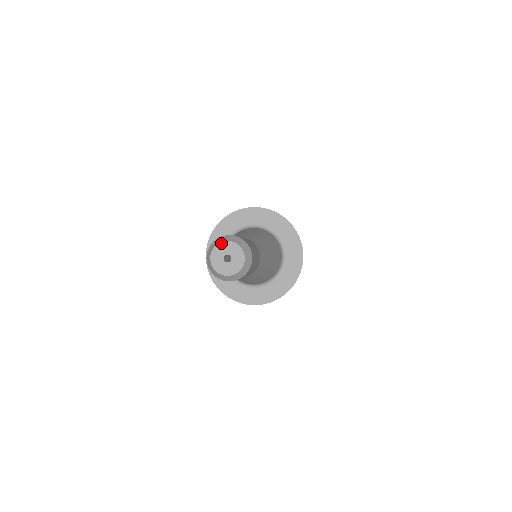
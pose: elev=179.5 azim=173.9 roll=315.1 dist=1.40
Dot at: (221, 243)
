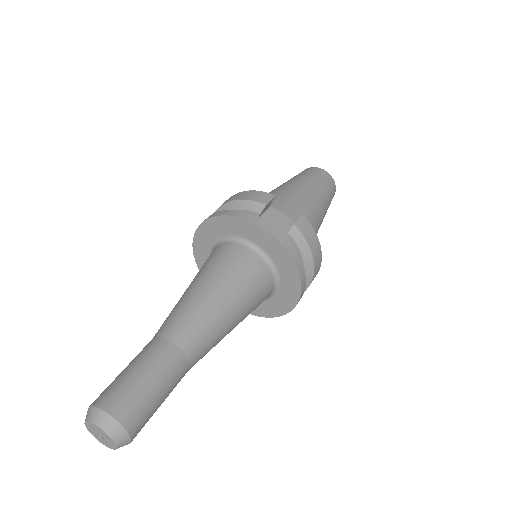
Dot at: (87, 422)
